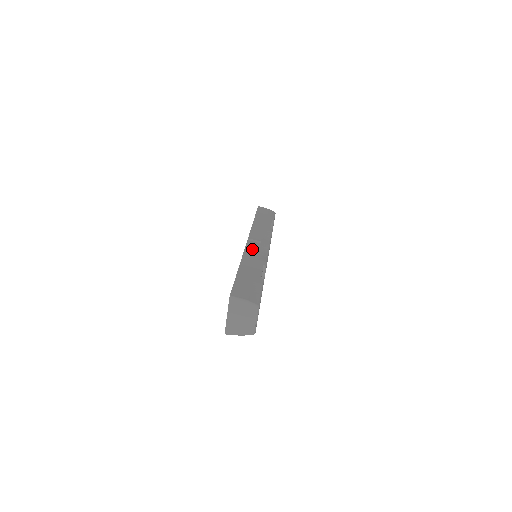
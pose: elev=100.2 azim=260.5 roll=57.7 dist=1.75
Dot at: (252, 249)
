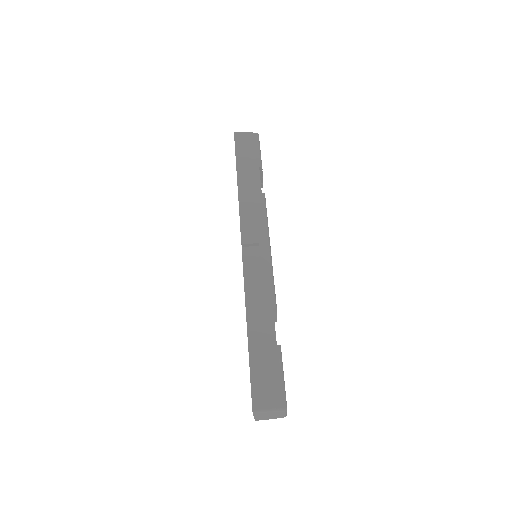
Dot at: (252, 273)
